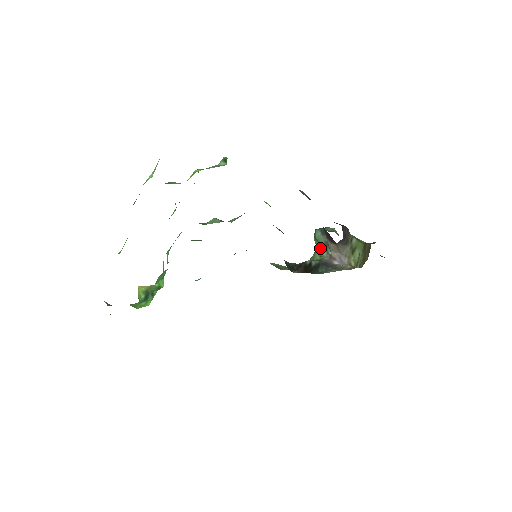
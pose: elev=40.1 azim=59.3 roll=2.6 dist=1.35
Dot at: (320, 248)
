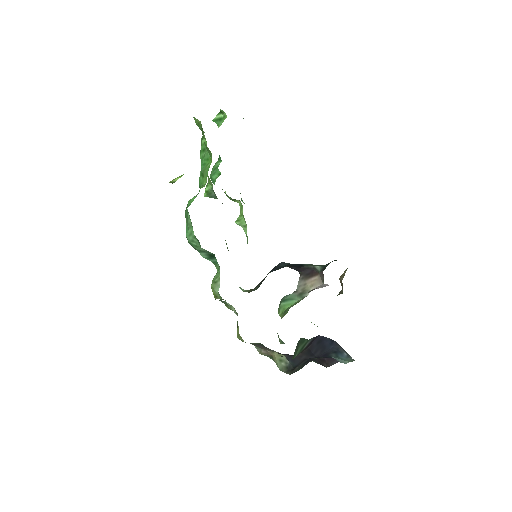
Dot at: (292, 304)
